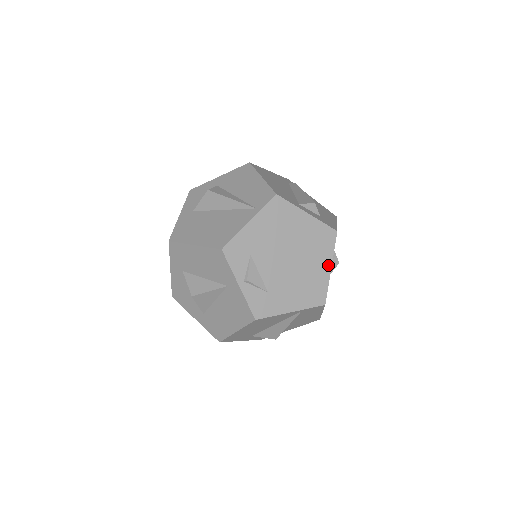
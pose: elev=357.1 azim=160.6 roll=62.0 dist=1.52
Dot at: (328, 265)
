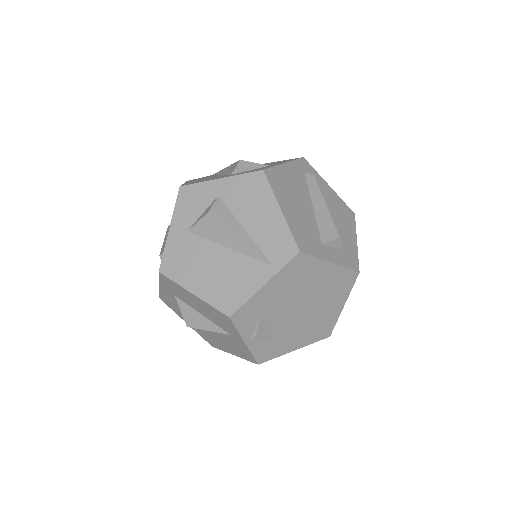
Dot at: (341, 304)
